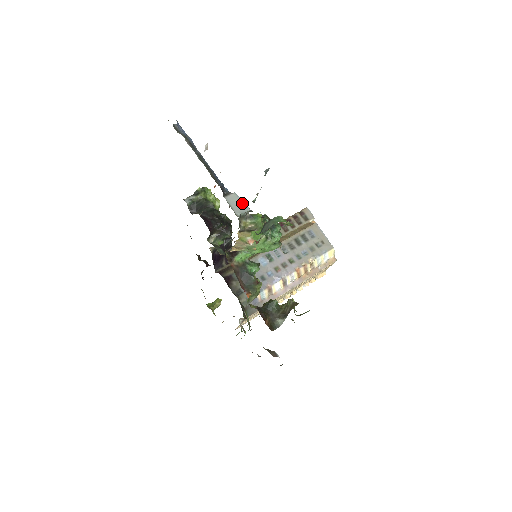
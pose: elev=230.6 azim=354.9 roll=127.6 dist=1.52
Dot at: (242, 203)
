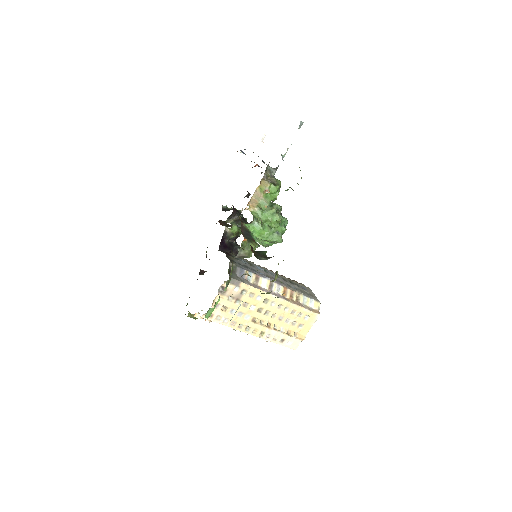
Dot at: occluded
